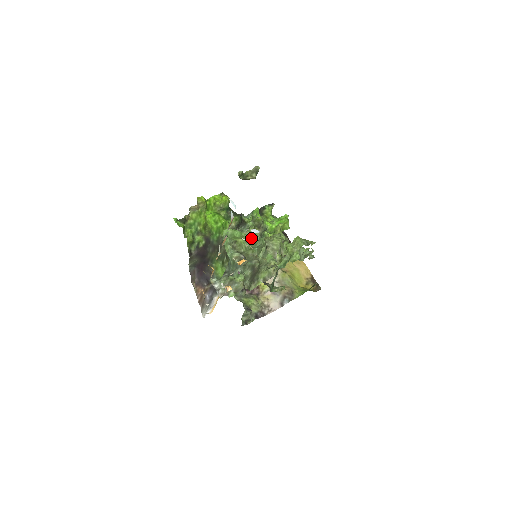
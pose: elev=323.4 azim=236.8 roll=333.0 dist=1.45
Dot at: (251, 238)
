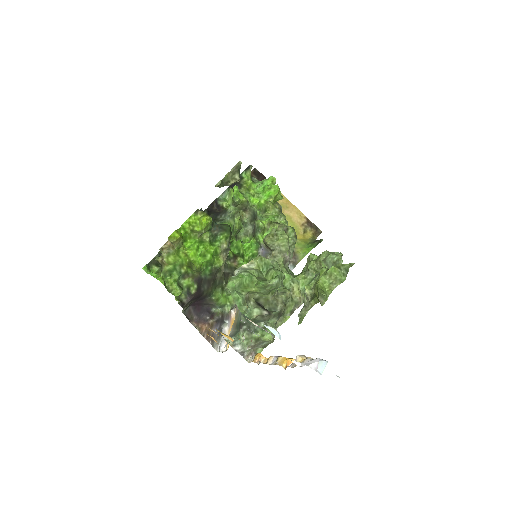
Dot at: (269, 285)
